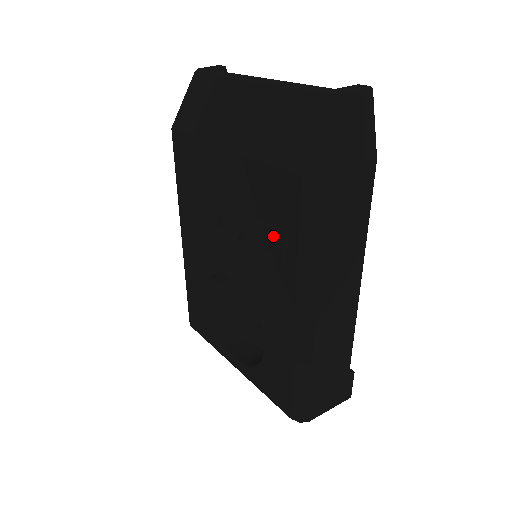
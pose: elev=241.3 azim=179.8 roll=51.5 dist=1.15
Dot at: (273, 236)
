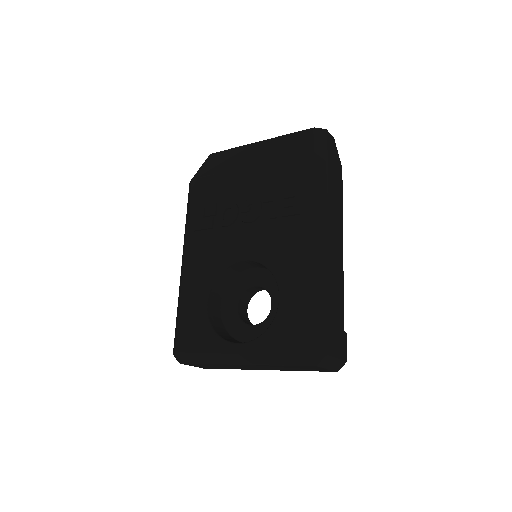
Dot at: (292, 196)
